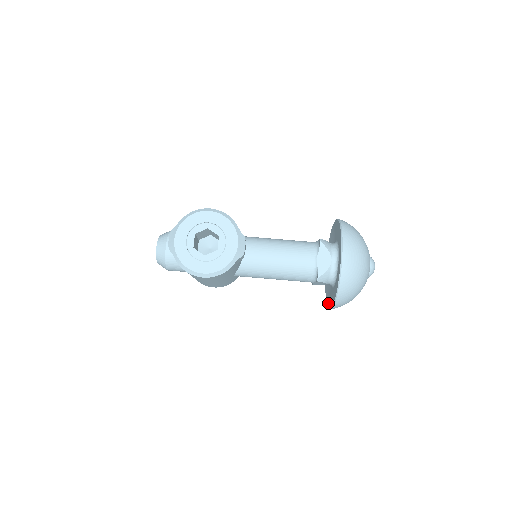
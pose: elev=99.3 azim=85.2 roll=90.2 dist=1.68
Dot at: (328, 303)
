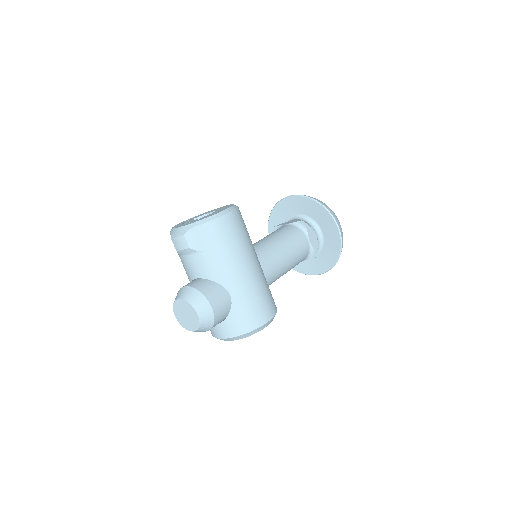
Dot at: (337, 243)
